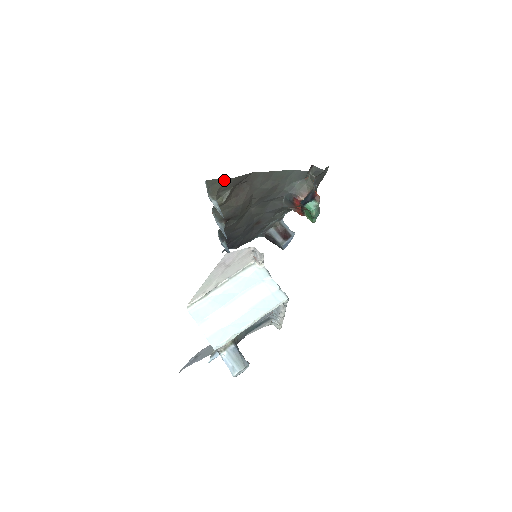
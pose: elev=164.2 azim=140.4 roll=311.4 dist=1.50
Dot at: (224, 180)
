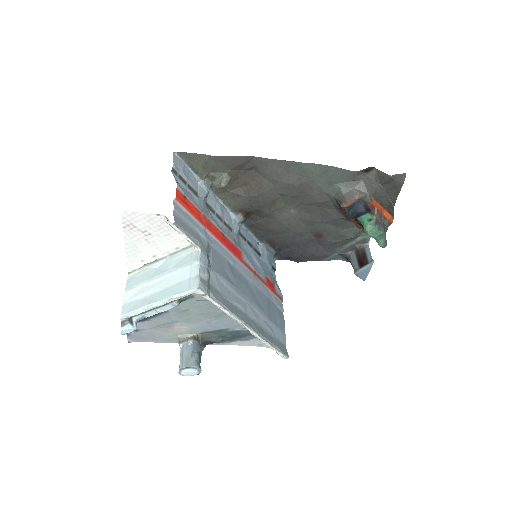
Dot at: (205, 157)
